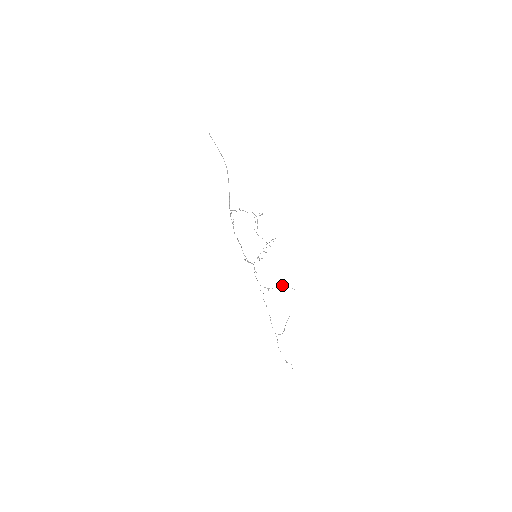
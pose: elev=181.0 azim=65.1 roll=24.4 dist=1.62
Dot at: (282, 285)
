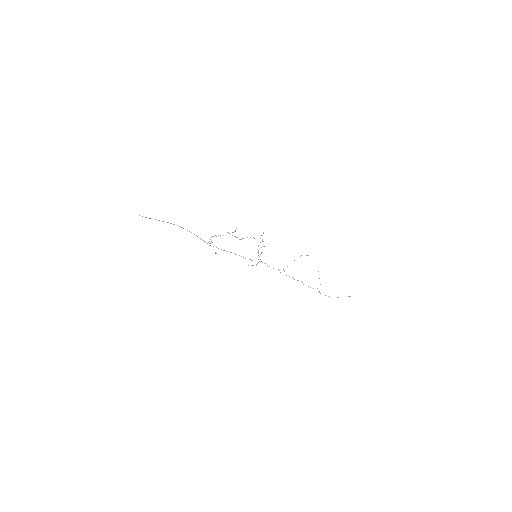
Dot at: occluded
